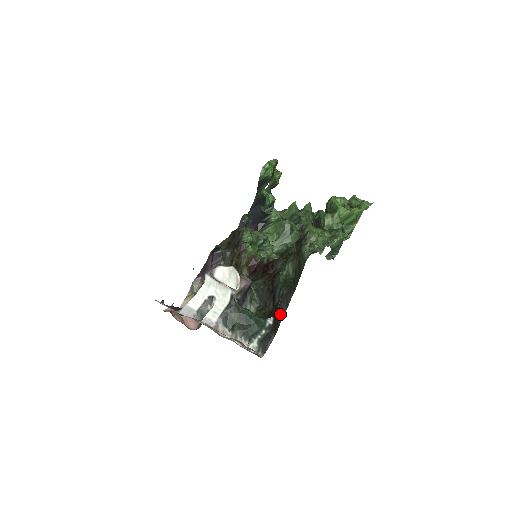
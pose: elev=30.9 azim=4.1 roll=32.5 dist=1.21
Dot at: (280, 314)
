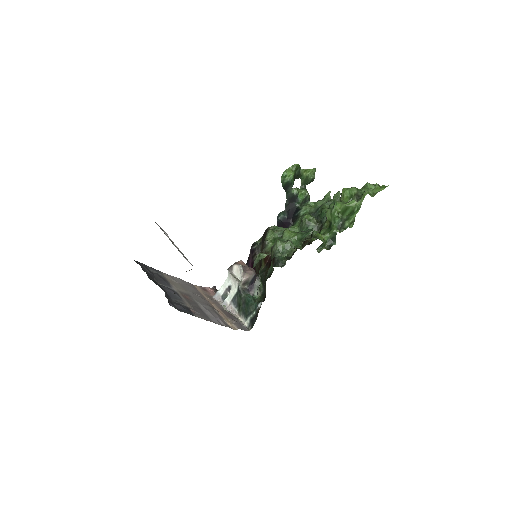
Dot at: occluded
